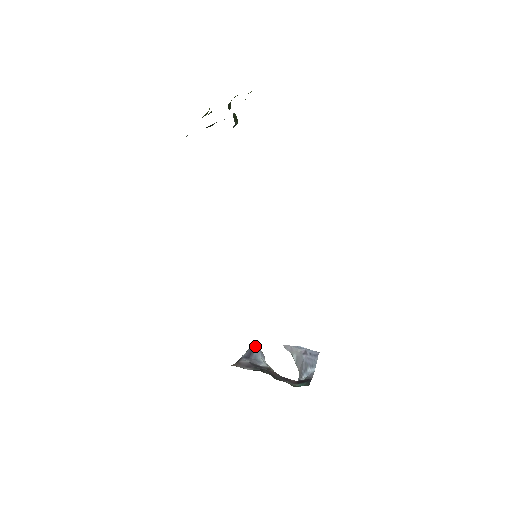
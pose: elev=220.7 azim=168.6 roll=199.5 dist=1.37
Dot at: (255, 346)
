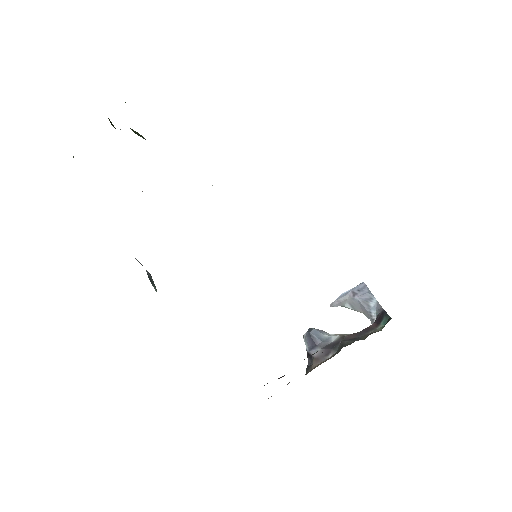
Dot at: (308, 331)
